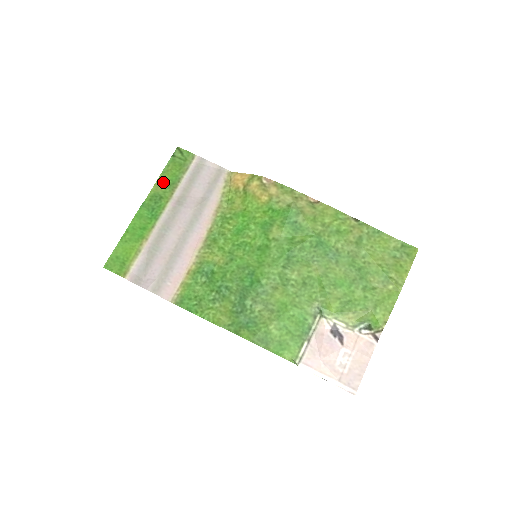
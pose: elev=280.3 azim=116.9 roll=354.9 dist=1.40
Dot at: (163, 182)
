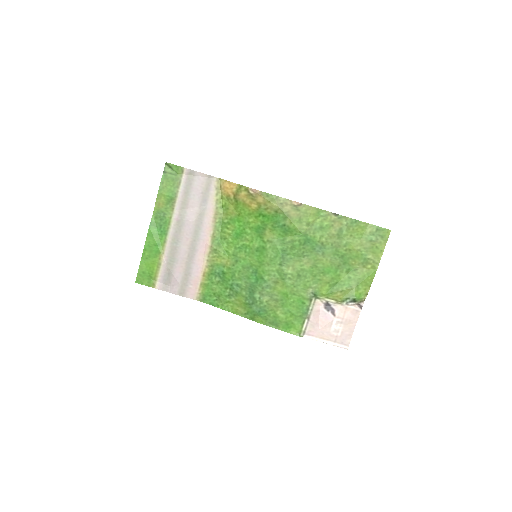
Dot at: (162, 199)
